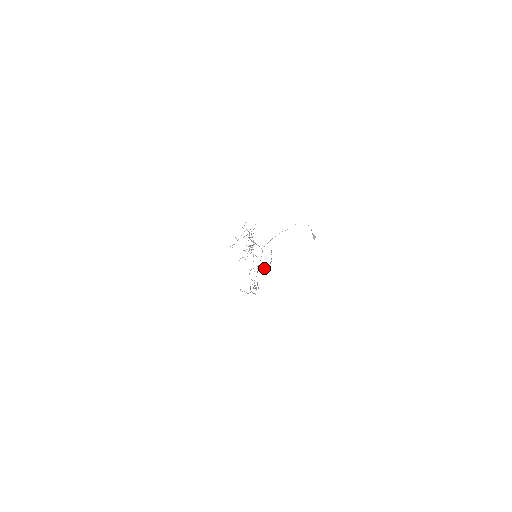
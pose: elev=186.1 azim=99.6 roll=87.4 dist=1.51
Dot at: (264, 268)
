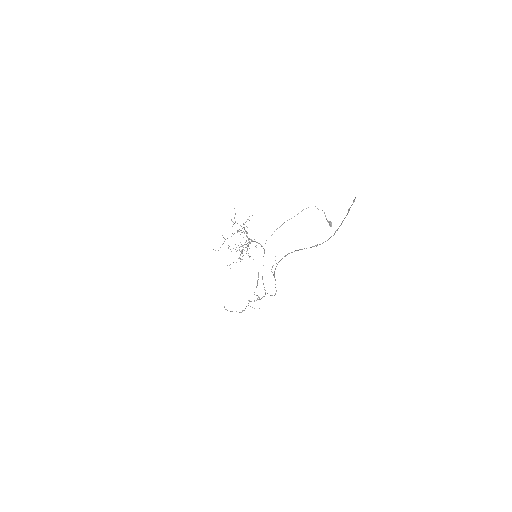
Dot at: (316, 245)
